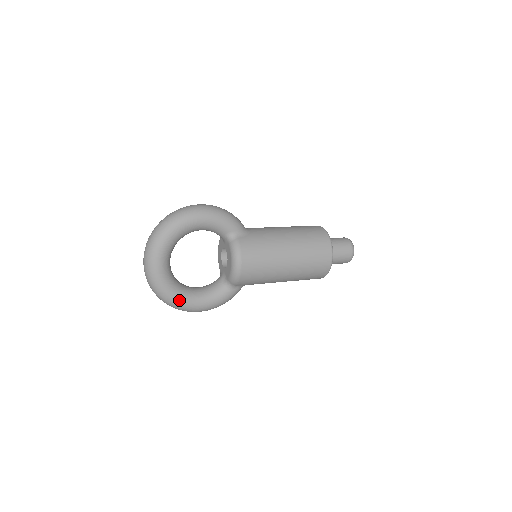
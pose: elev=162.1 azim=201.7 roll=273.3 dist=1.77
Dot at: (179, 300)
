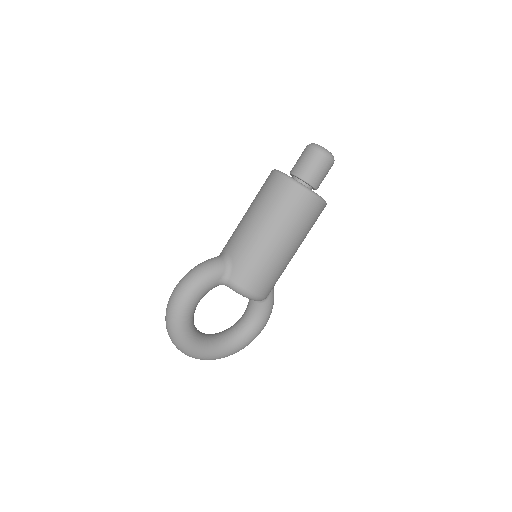
Dot at: (242, 345)
